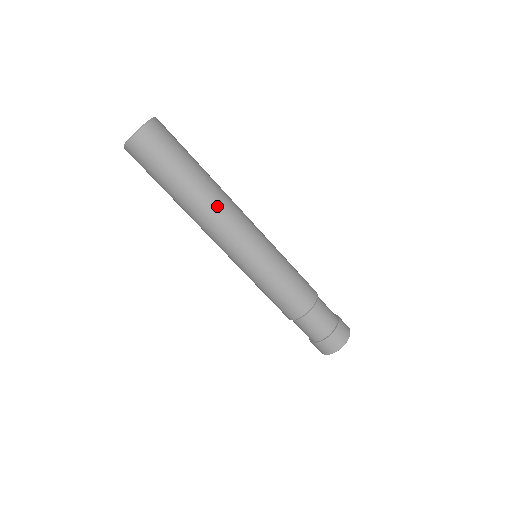
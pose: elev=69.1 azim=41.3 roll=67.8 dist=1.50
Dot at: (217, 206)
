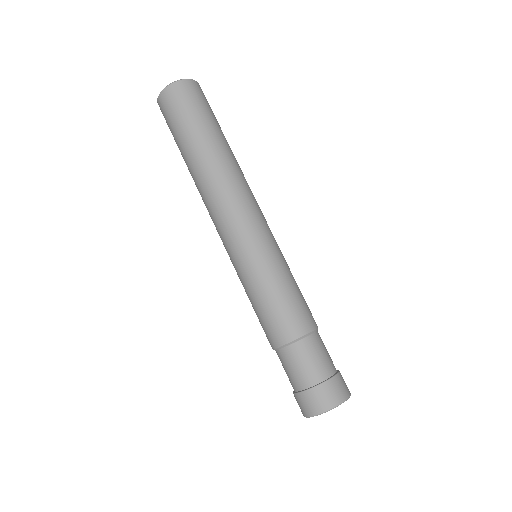
Dot at: (239, 174)
